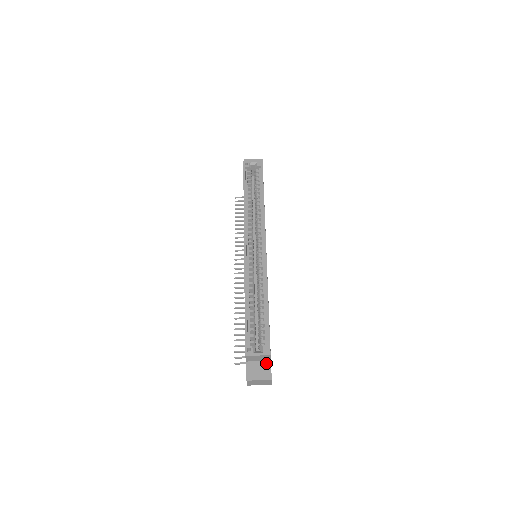
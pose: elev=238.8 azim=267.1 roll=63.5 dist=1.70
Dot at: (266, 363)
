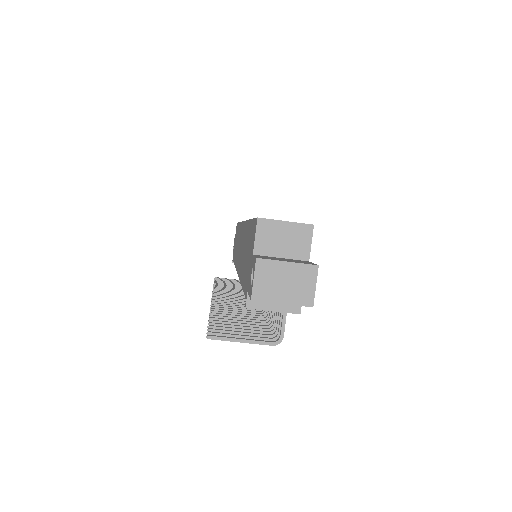
Dot at: (299, 260)
